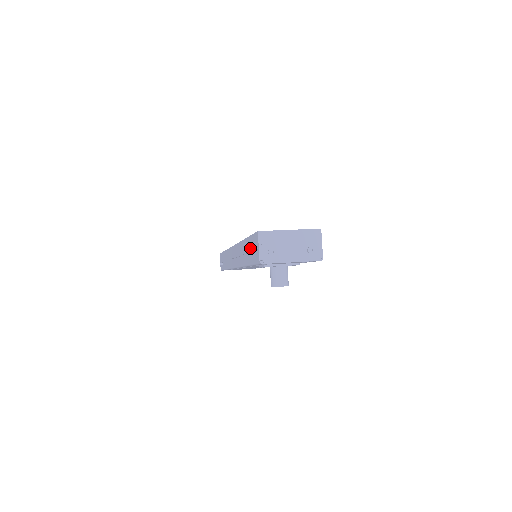
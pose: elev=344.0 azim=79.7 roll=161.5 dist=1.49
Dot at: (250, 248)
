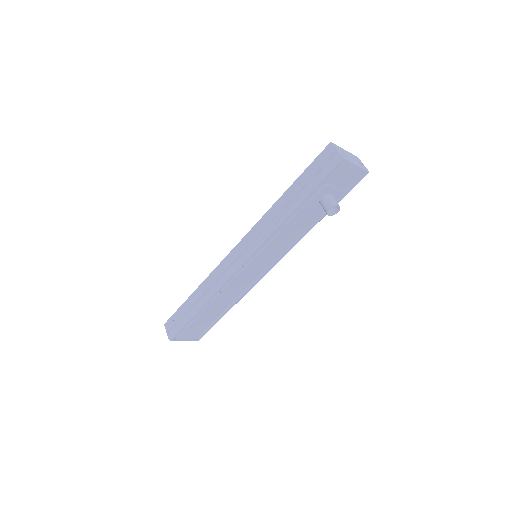
Dot at: (309, 177)
